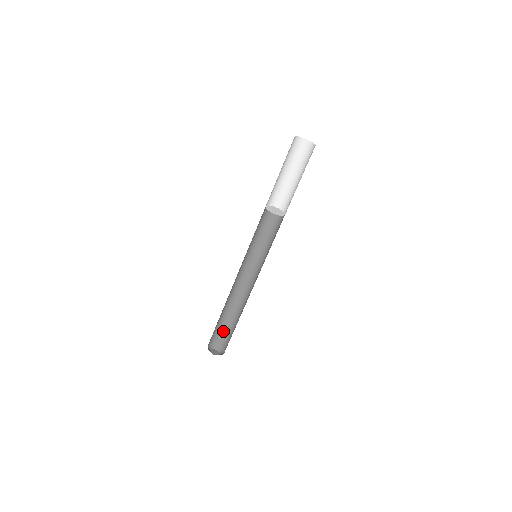
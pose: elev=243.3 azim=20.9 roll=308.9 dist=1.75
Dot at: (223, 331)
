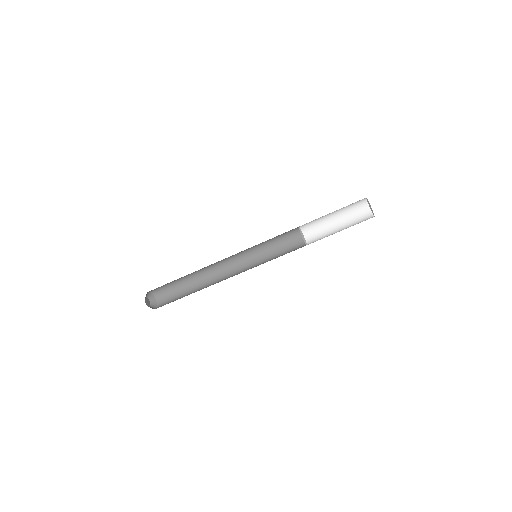
Dot at: (169, 291)
